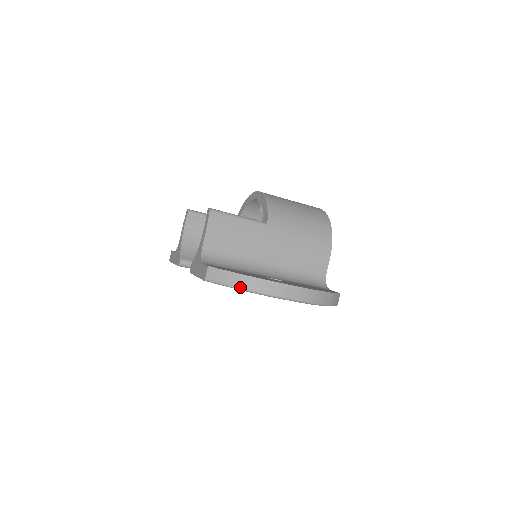
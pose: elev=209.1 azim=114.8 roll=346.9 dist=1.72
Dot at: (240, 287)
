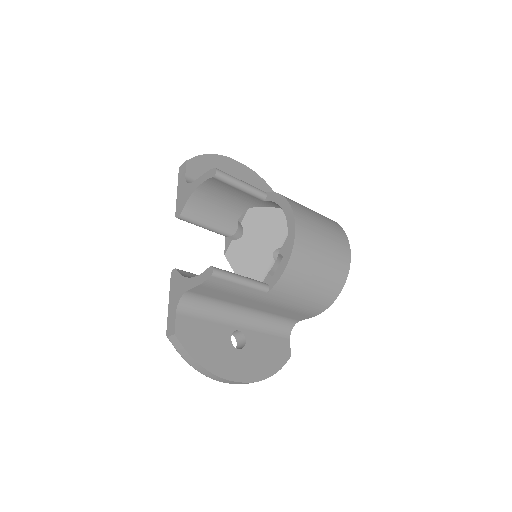
Dot at: occluded
